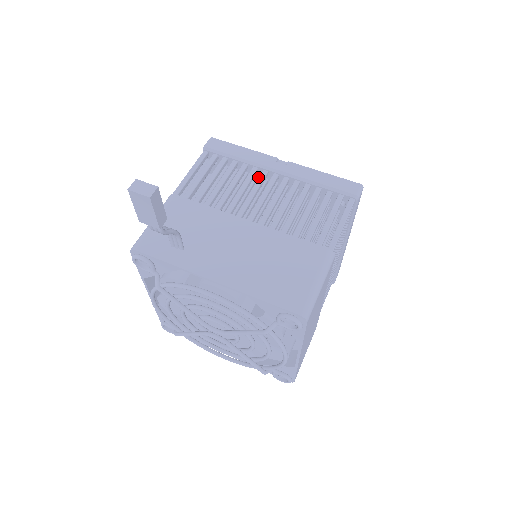
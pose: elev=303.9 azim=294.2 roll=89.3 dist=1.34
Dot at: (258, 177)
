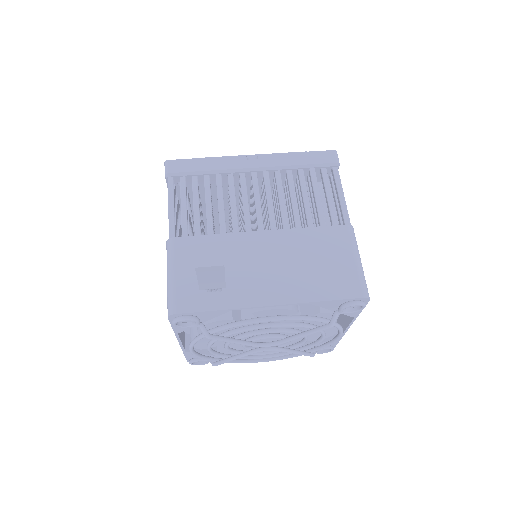
Dot at: occluded
